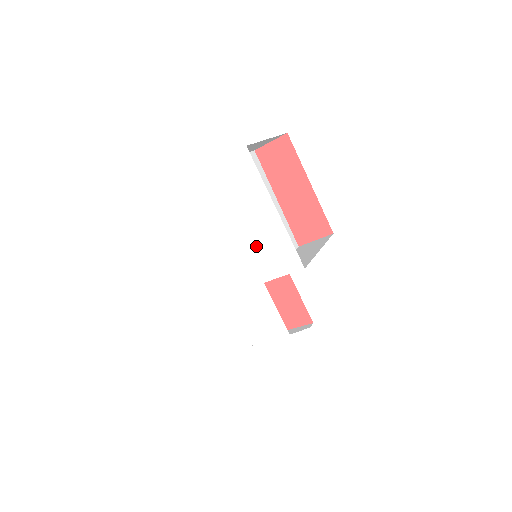
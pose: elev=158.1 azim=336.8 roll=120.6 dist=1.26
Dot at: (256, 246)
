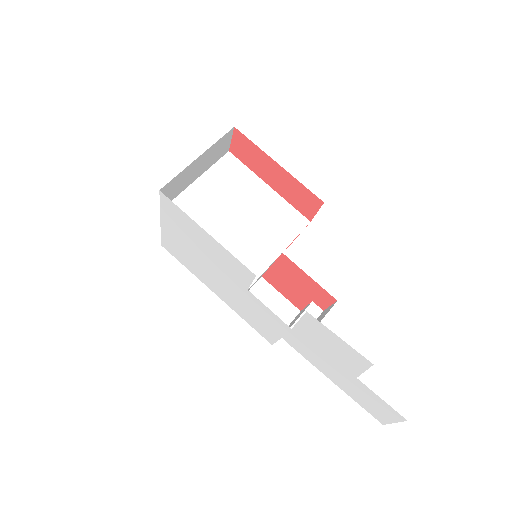
Dot at: (222, 263)
